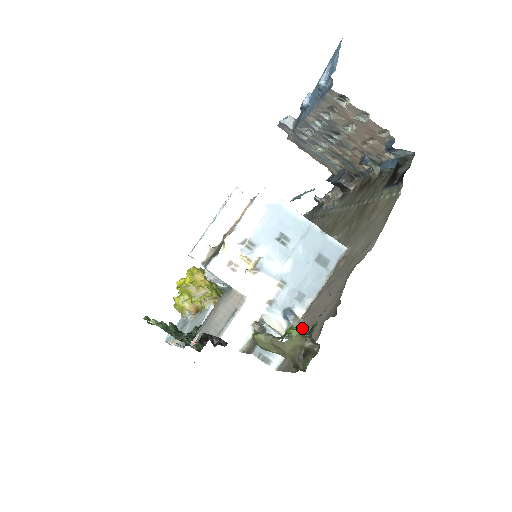
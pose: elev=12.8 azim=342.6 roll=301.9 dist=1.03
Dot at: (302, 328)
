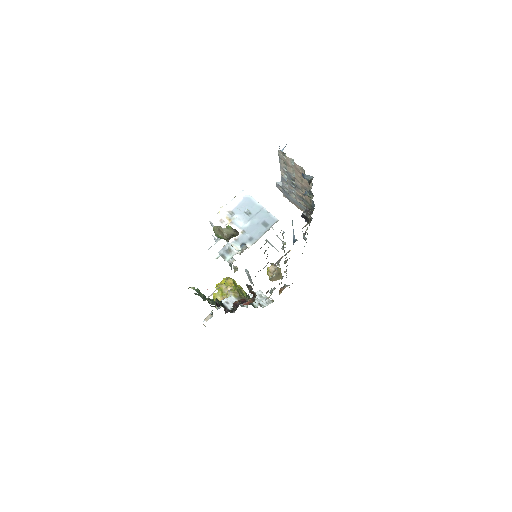
Dot at: occluded
